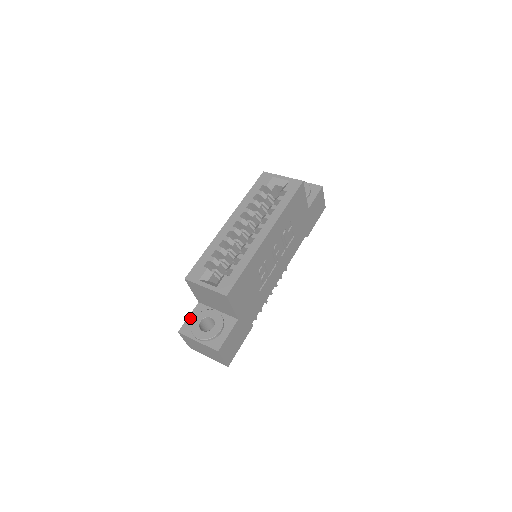
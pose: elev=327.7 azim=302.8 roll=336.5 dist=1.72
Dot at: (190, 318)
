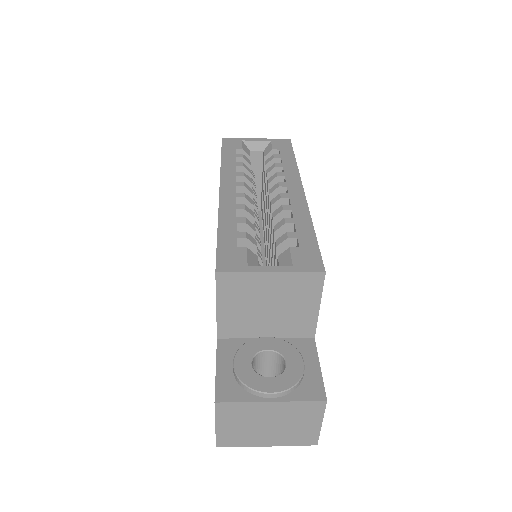
Dot at: (221, 369)
